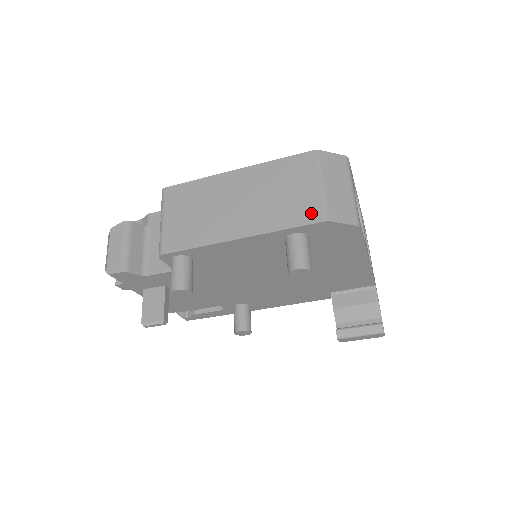
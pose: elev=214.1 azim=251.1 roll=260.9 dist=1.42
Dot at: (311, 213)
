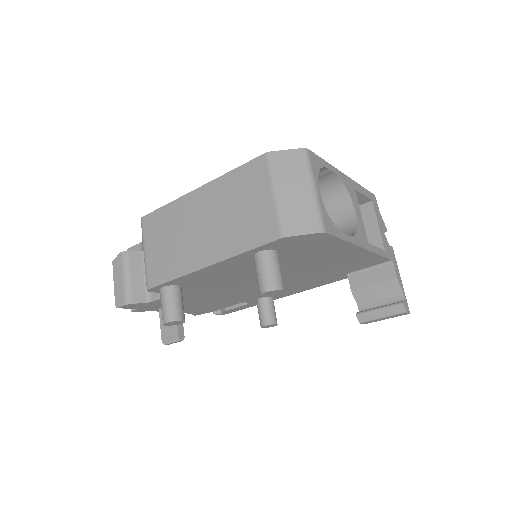
Dot at: (267, 230)
